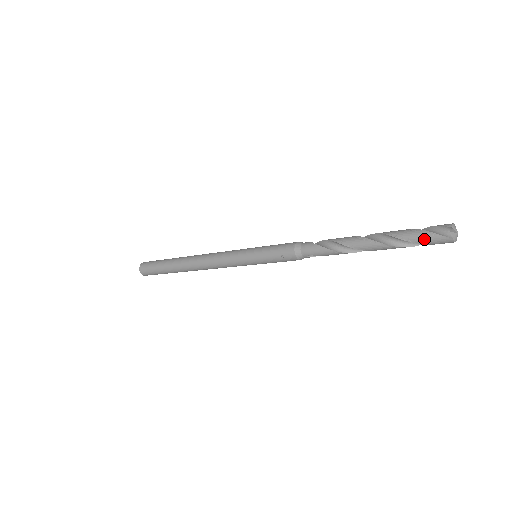
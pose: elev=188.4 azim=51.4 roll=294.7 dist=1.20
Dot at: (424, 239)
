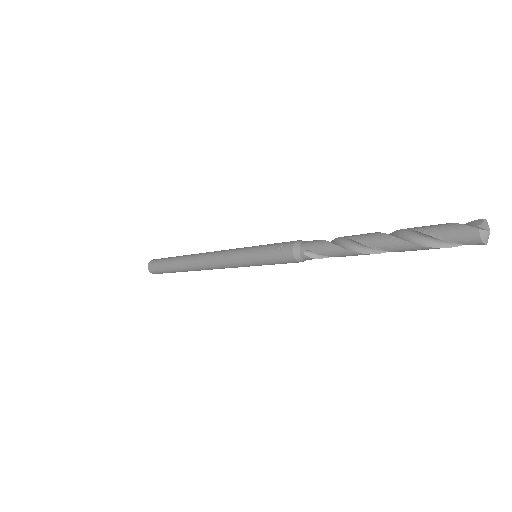
Dot at: (443, 230)
